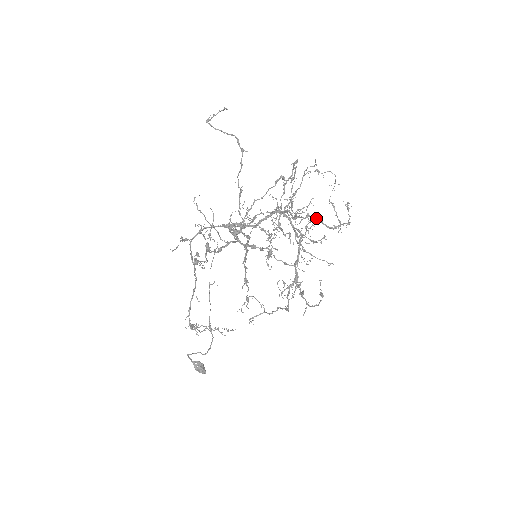
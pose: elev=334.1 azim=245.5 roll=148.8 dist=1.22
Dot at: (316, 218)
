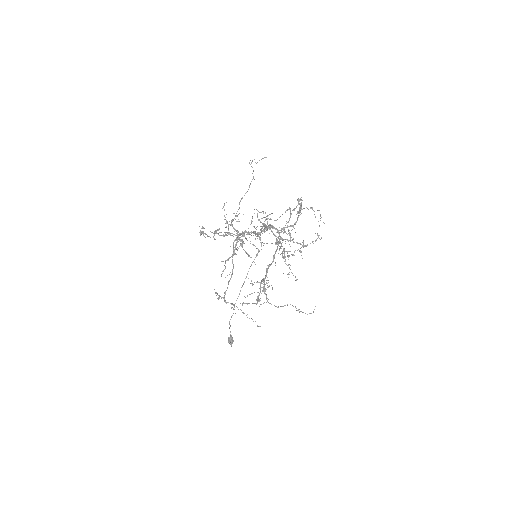
Dot at: (268, 226)
